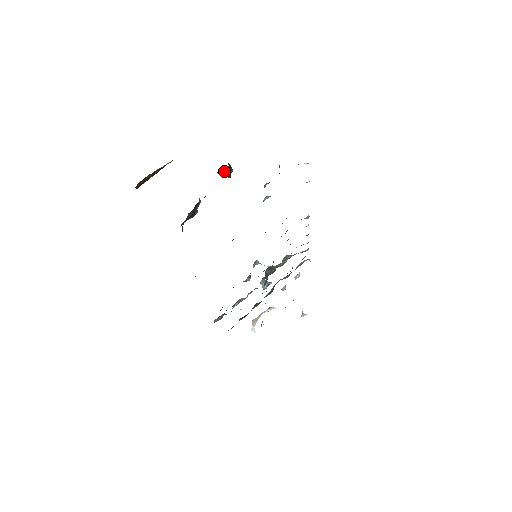
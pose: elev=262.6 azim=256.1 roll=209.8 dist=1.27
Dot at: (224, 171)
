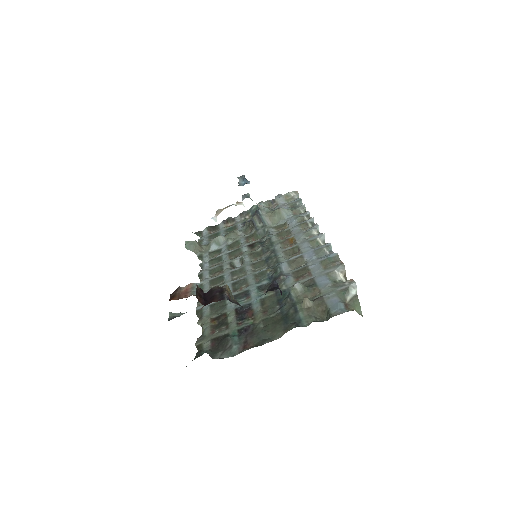
Dot at: occluded
